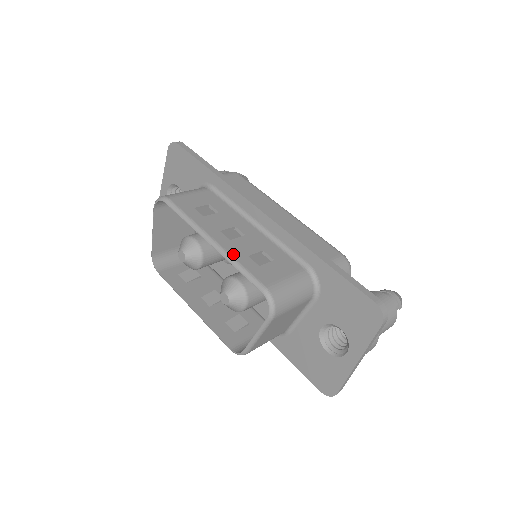
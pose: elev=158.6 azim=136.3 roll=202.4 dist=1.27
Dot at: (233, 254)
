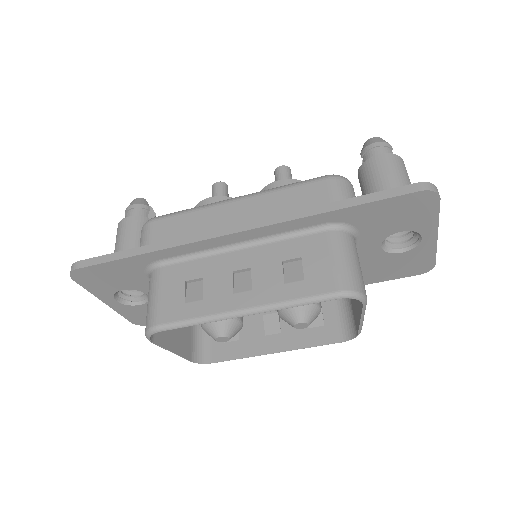
Dot at: (275, 300)
